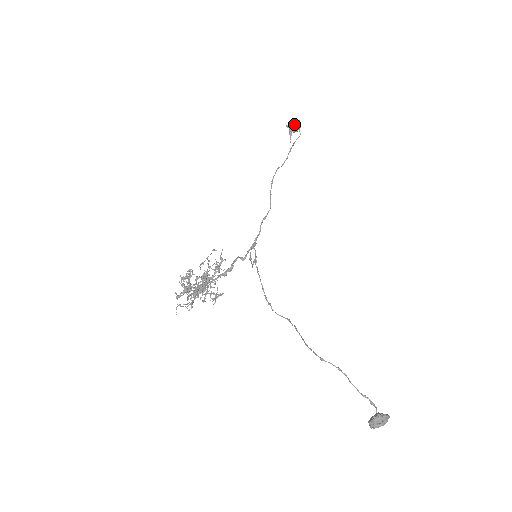
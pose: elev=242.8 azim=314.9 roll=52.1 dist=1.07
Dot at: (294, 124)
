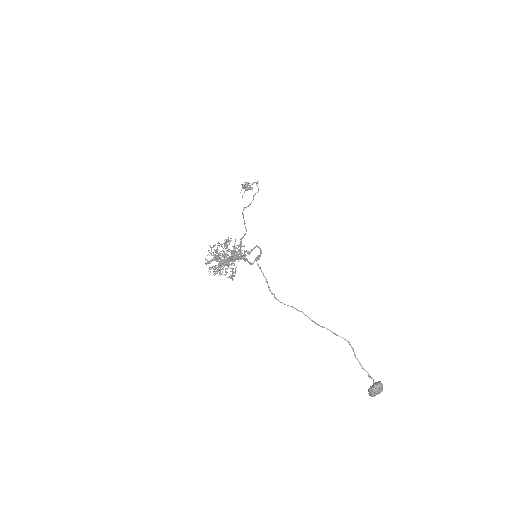
Dot at: occluded
